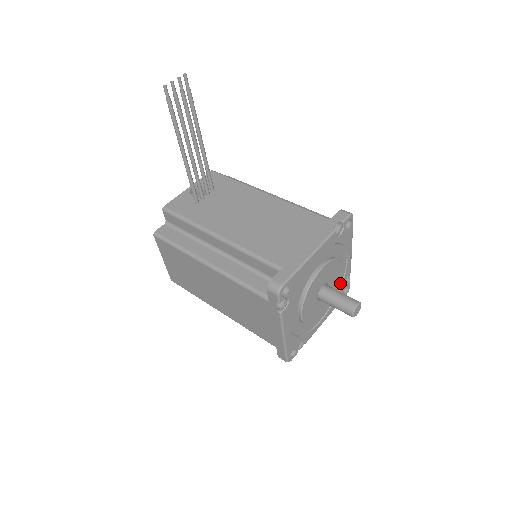
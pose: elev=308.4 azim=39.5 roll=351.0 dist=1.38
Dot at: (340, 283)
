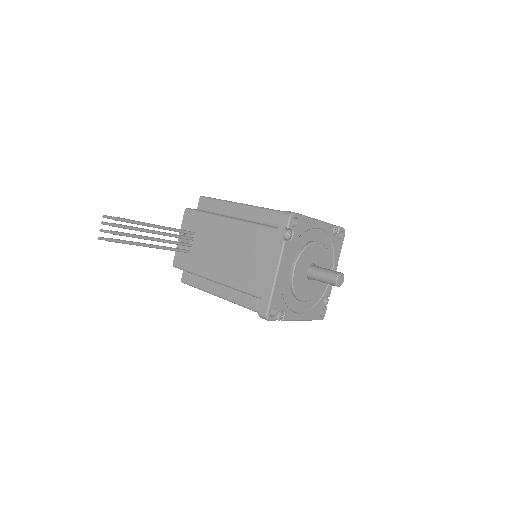
Dot at: (329, 241)
